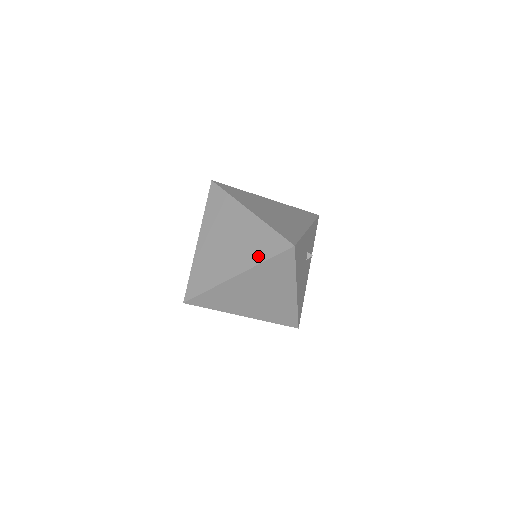
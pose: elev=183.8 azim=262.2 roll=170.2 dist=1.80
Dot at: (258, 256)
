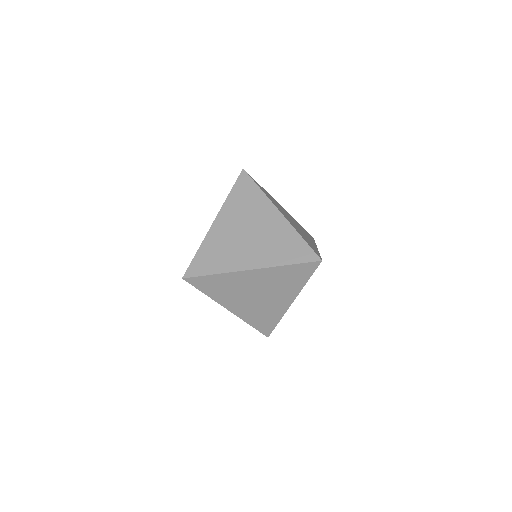
Dot at: (281, 258)
